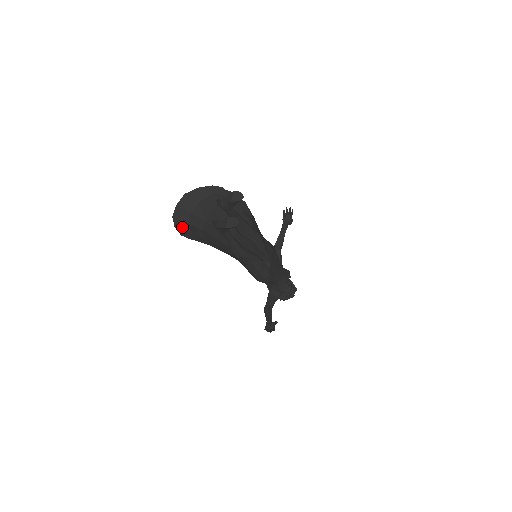
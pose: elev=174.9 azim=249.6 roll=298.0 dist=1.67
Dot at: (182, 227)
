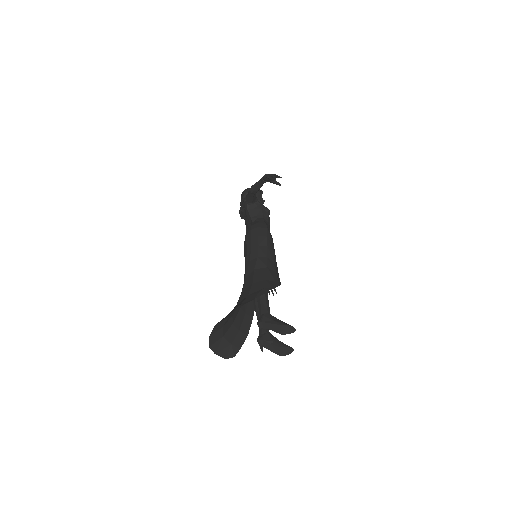
Dot at: (221, 347)
